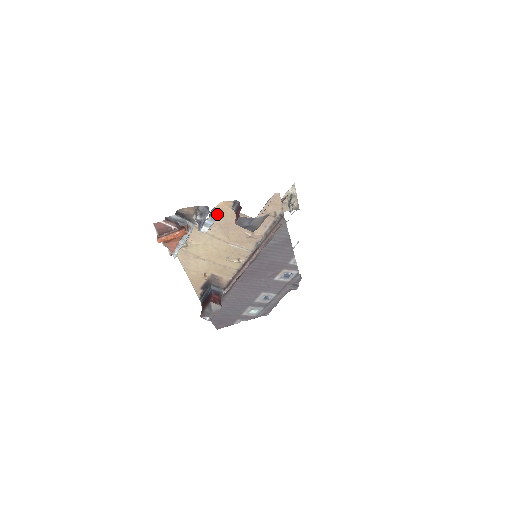
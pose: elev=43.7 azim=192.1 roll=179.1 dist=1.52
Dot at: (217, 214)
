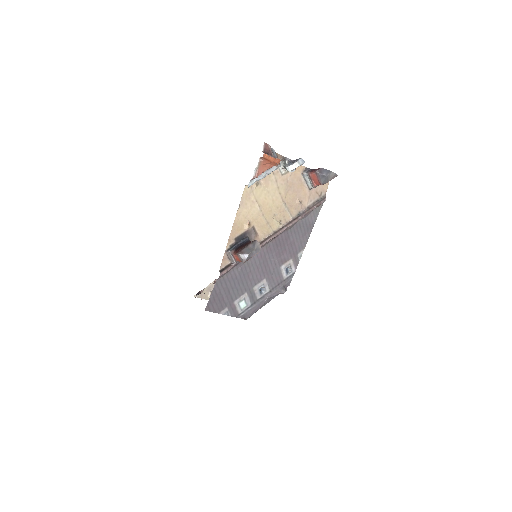
Dot at: (291, 172)
